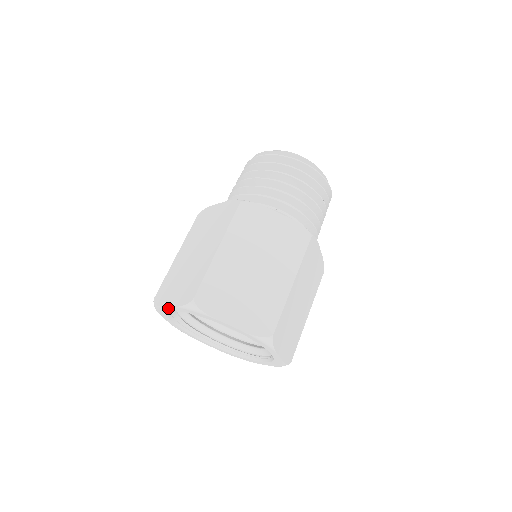
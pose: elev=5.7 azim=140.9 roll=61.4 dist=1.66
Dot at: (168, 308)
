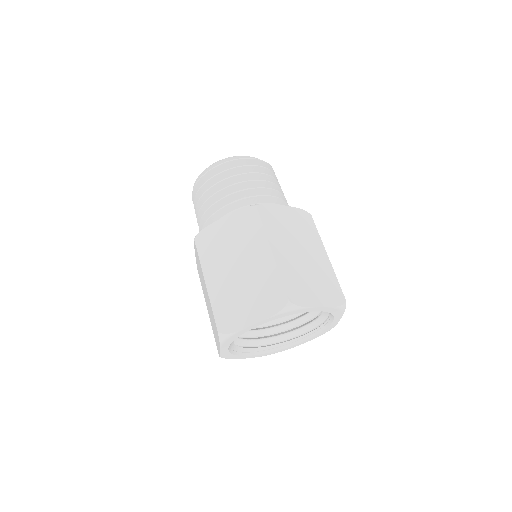
Dot at: (223, 352)
